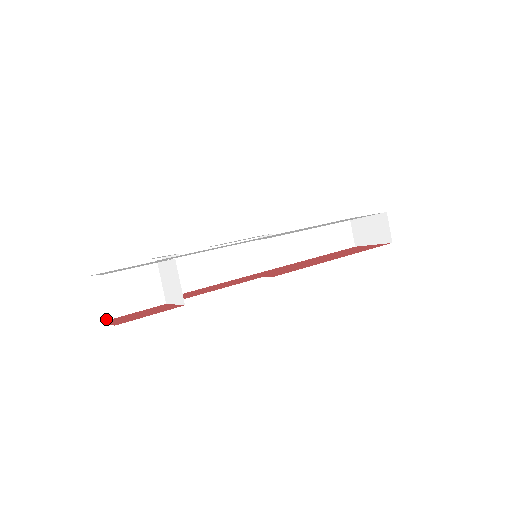
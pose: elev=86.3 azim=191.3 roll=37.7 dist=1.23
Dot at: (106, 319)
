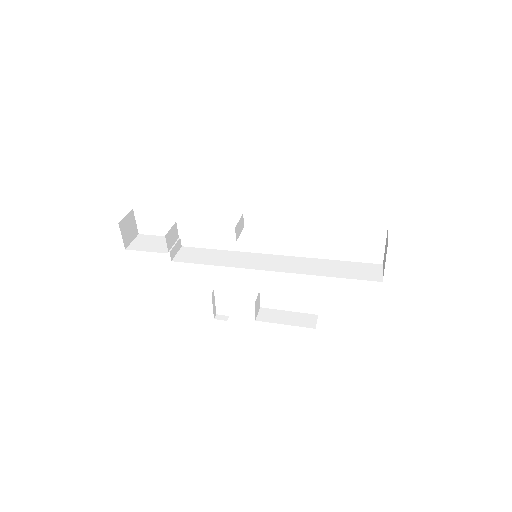
Dot at: (129, 249)
